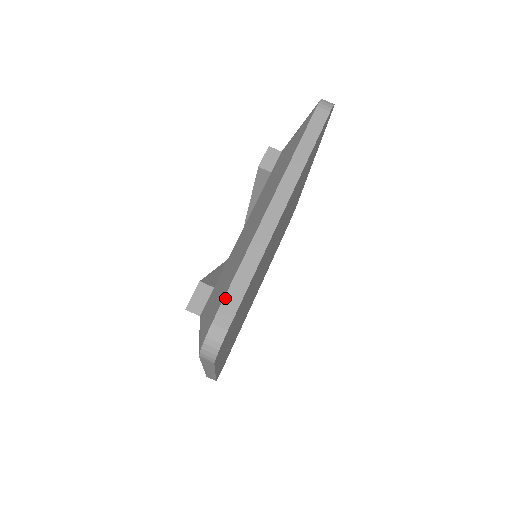
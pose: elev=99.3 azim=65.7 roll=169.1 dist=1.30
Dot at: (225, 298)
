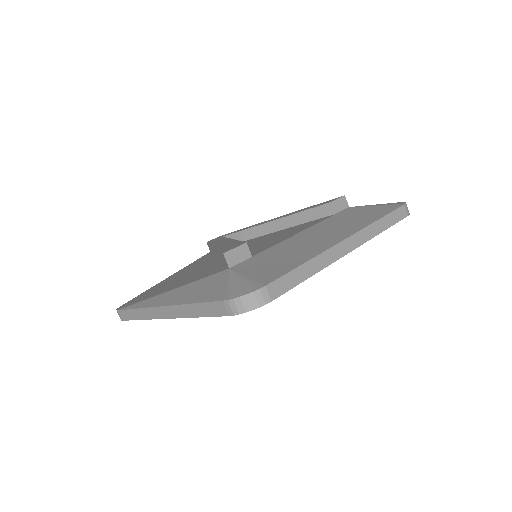
Dot at: (284, 276)
